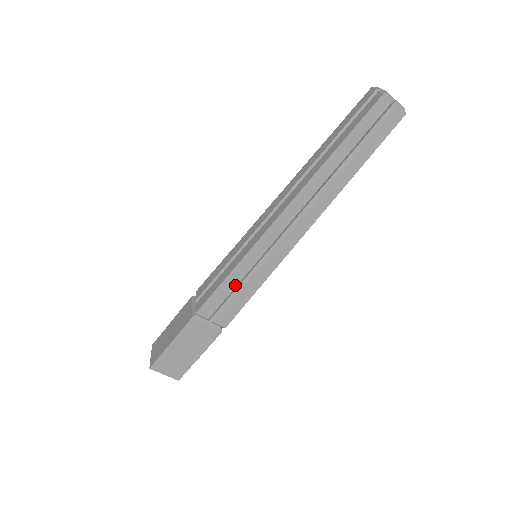
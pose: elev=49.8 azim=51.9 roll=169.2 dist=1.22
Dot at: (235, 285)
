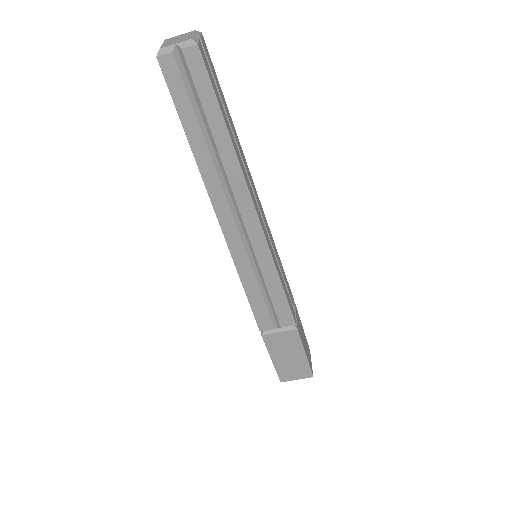
Dot at: (260, 294)
